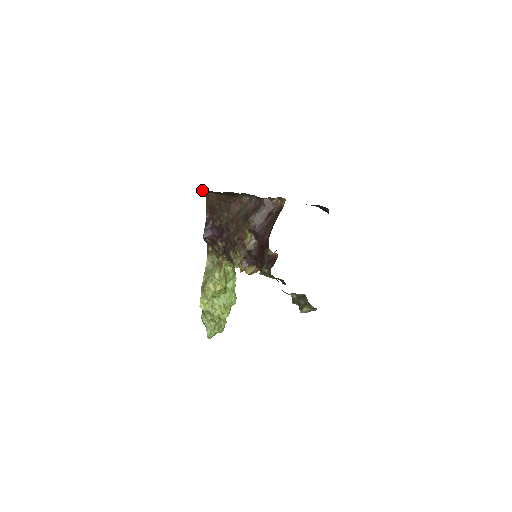
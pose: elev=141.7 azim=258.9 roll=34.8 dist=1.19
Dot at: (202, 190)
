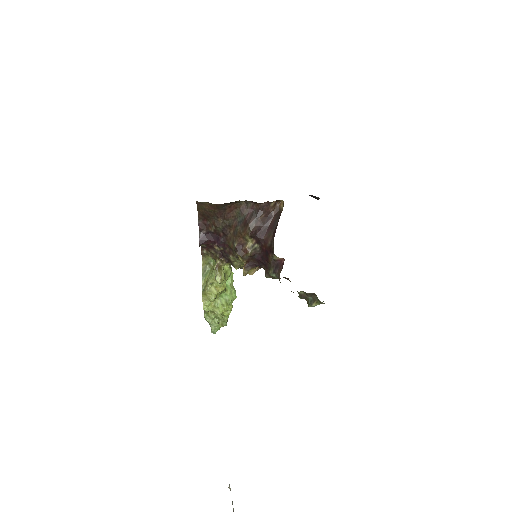
Dot at: occluded
